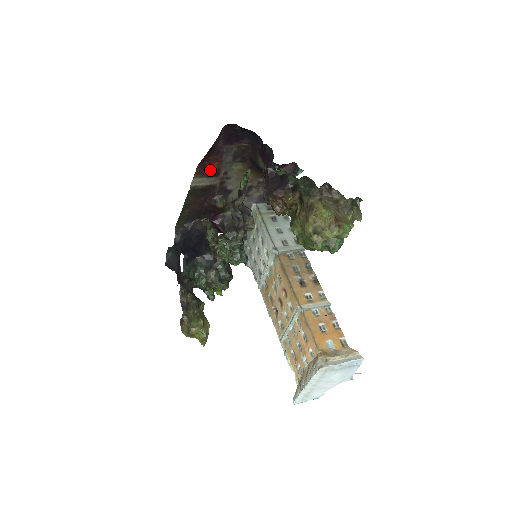
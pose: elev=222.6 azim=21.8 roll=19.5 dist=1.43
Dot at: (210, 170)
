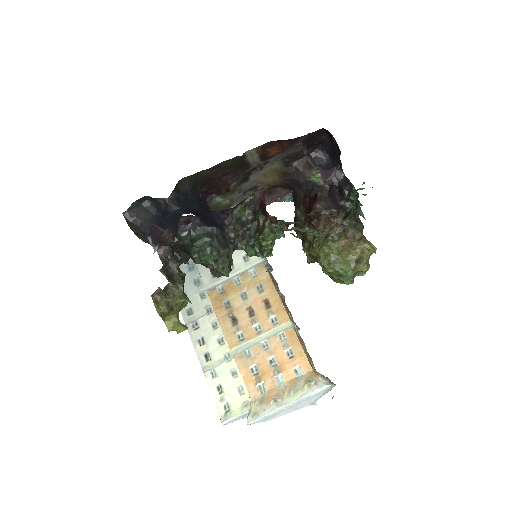
Dot at: (268, 152)
